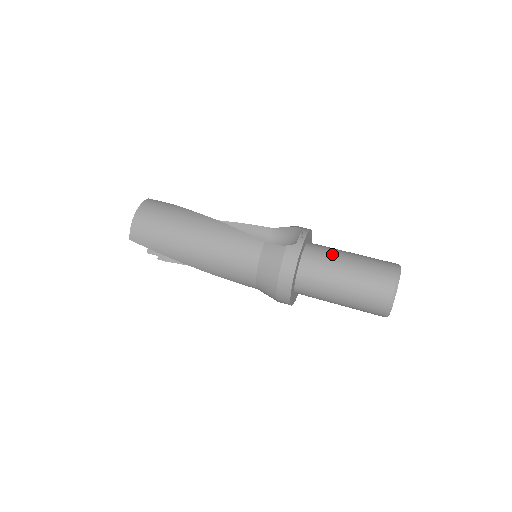
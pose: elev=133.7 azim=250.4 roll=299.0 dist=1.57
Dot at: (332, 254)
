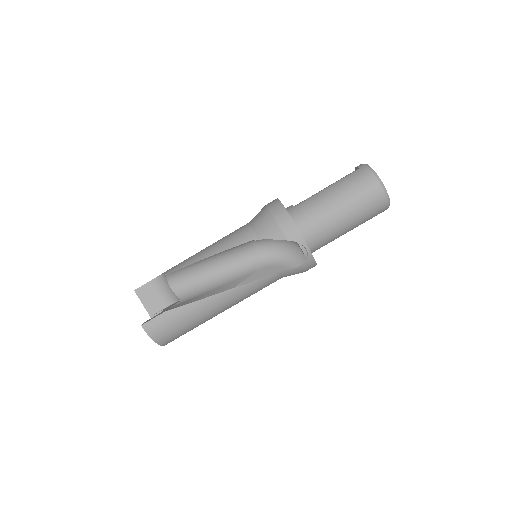
Dot at: (329, 228)
